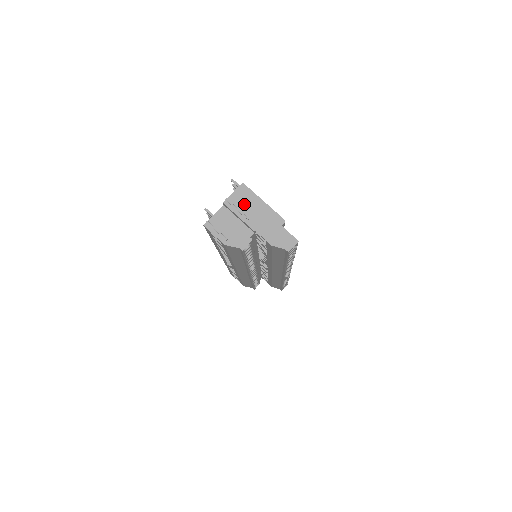
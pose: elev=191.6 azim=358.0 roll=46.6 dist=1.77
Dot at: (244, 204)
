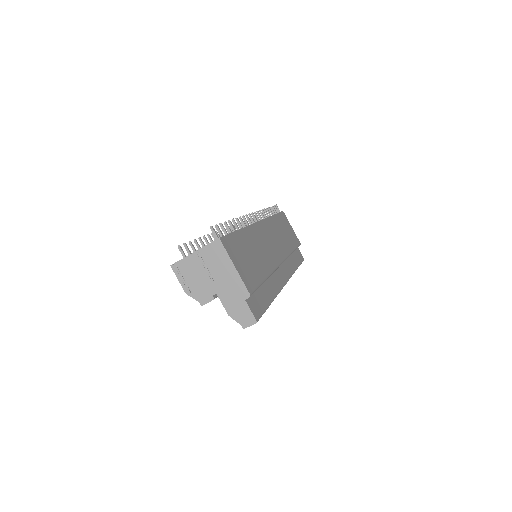
Dot at: (214, 262)
